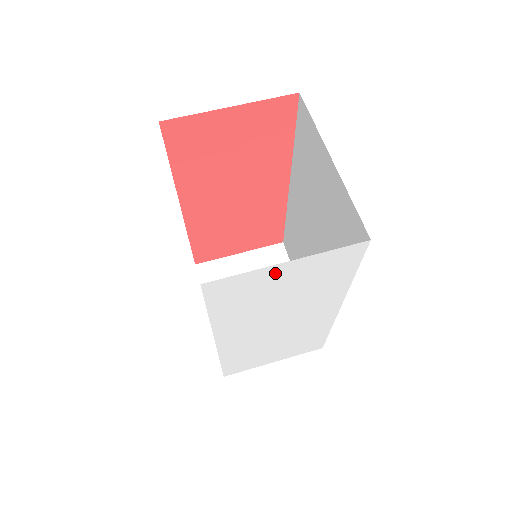
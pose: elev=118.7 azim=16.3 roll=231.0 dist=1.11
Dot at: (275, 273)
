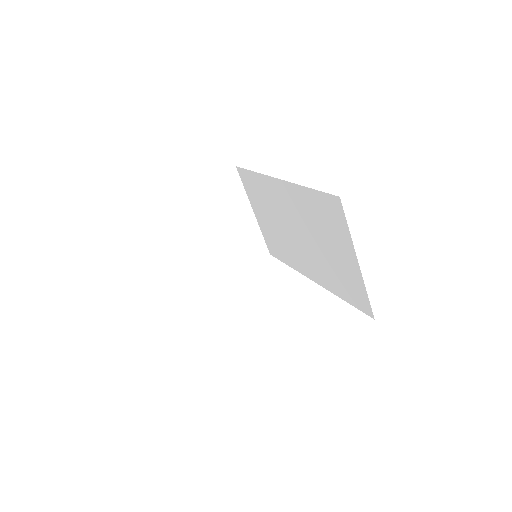
Dot at: occluded
